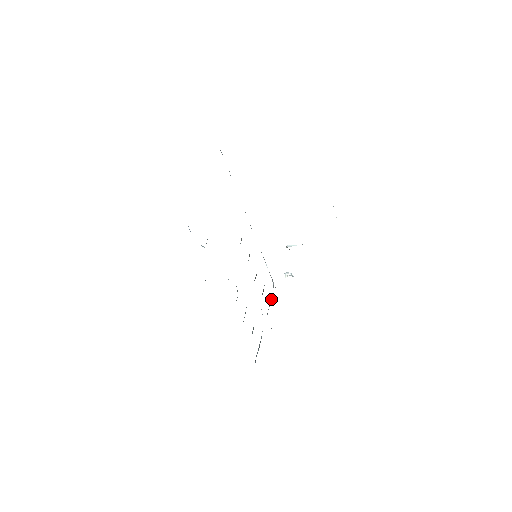
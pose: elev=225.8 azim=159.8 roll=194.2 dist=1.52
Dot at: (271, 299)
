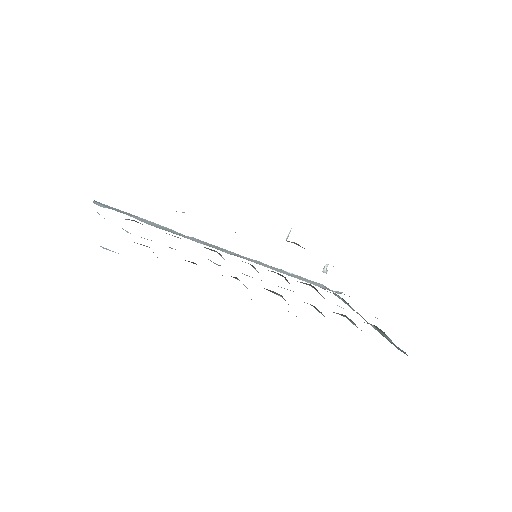
Dot at: (337, 296)
